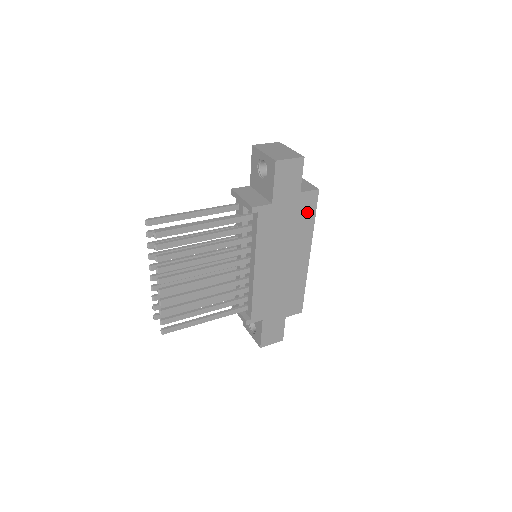
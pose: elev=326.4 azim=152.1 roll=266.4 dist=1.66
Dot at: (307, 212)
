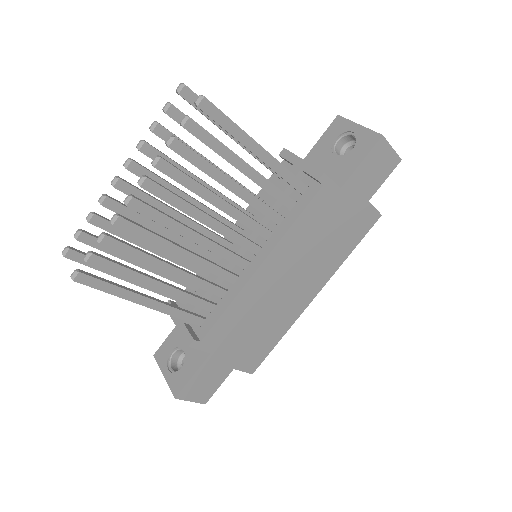
Dot at: (354, 234)
